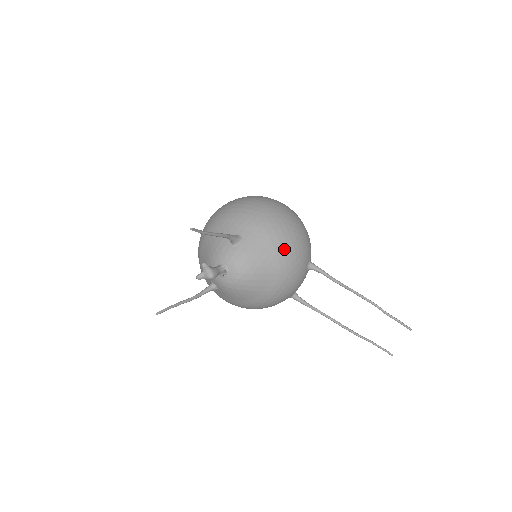
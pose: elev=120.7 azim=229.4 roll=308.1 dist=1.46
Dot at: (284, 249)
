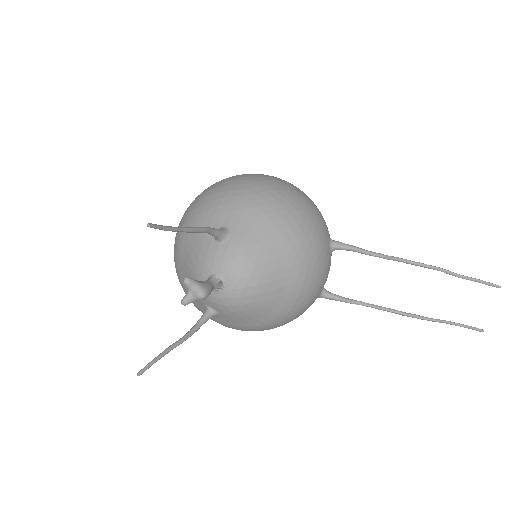
Dot at: (293, 228)
